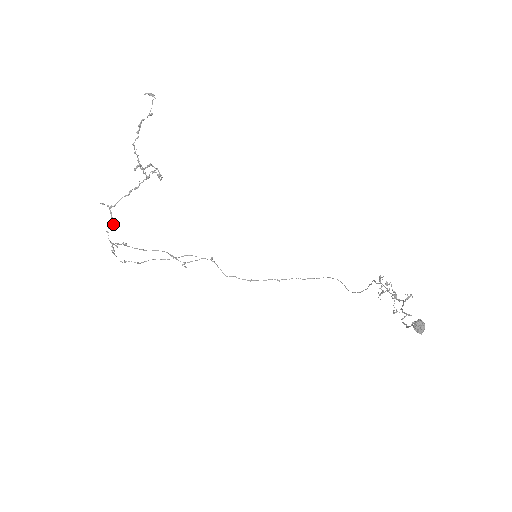
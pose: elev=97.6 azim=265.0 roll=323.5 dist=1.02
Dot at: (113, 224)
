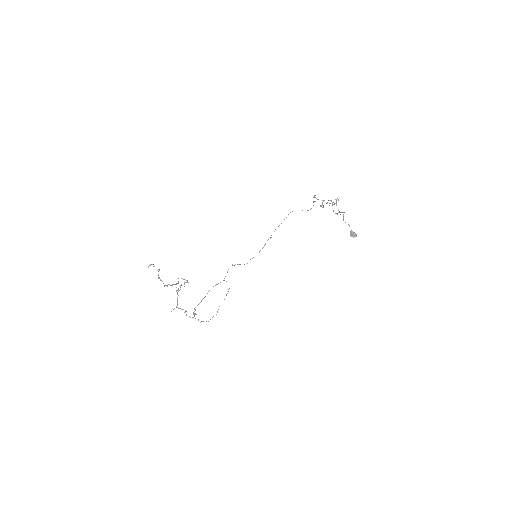
Dot at: (185, 310)
